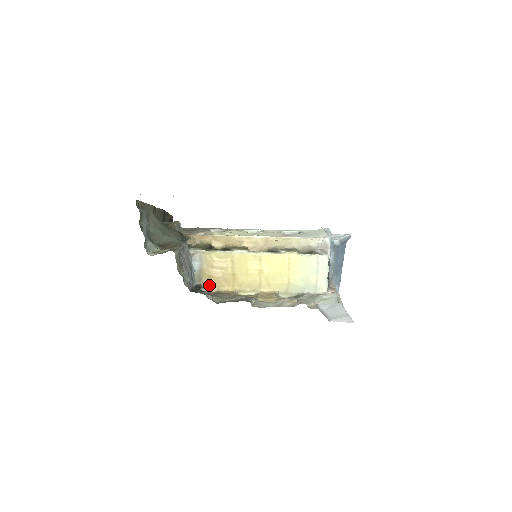
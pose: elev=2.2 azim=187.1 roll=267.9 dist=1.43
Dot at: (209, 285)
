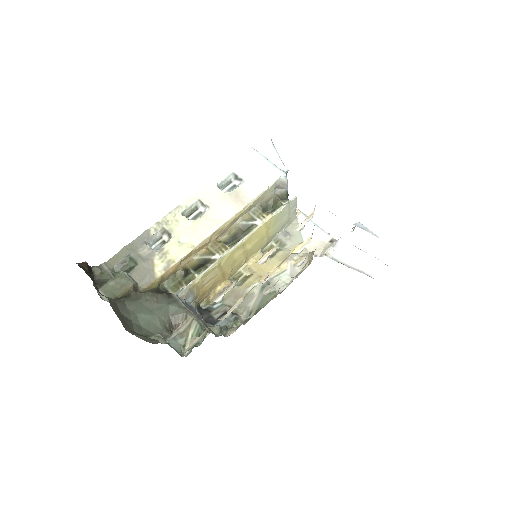
Dot at: (204, 297)
